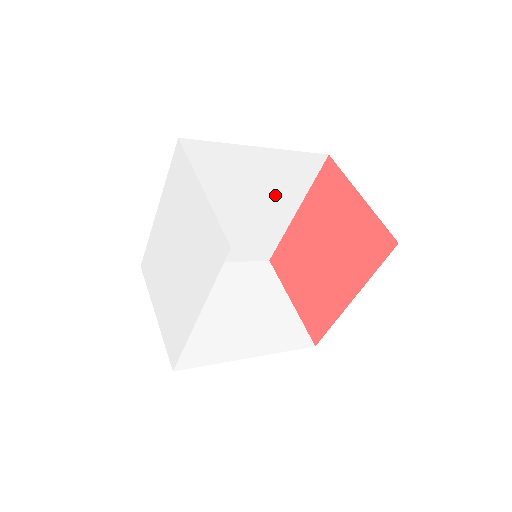
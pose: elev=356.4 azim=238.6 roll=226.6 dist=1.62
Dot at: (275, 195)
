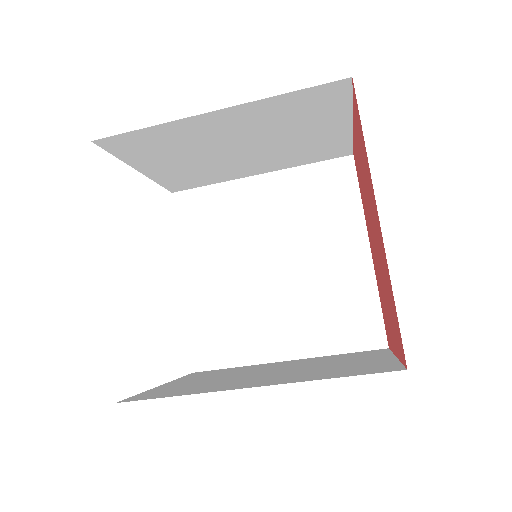
Dot at: (317, 228)
